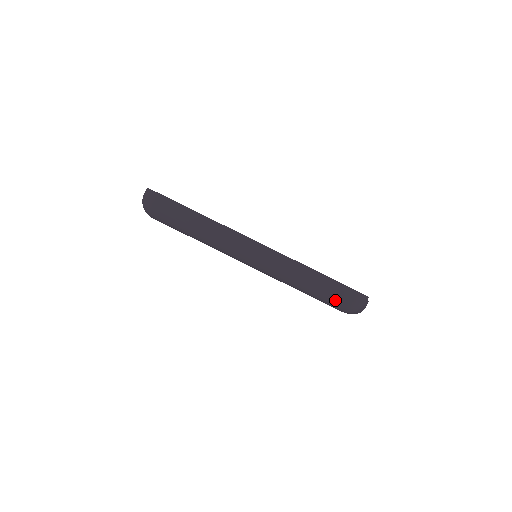
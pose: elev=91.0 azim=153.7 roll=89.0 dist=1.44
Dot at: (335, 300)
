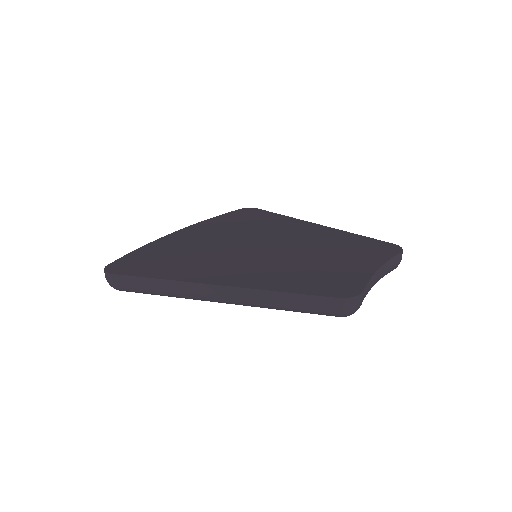
Dot at: (322, 313)
